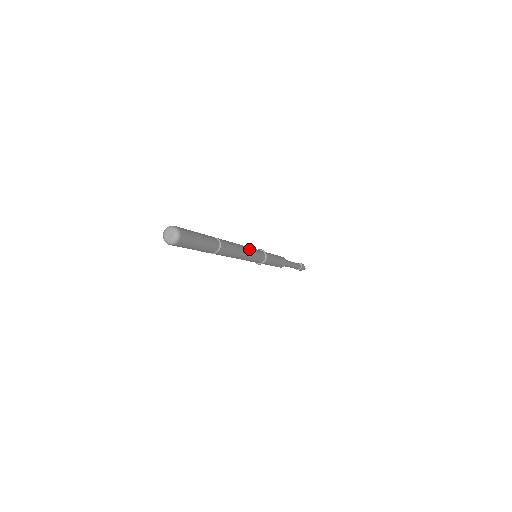
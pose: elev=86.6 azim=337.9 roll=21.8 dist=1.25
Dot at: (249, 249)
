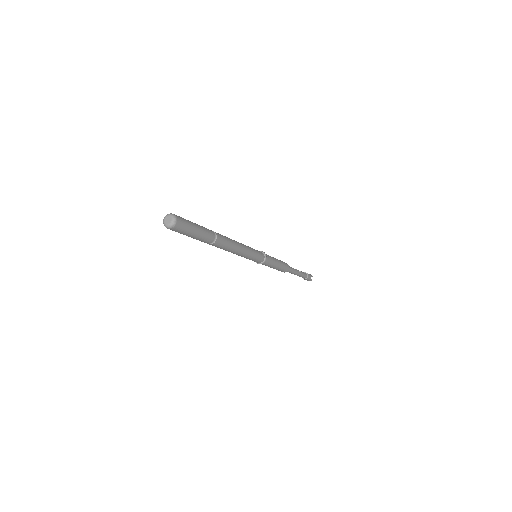
Dot at: (248, 250)
